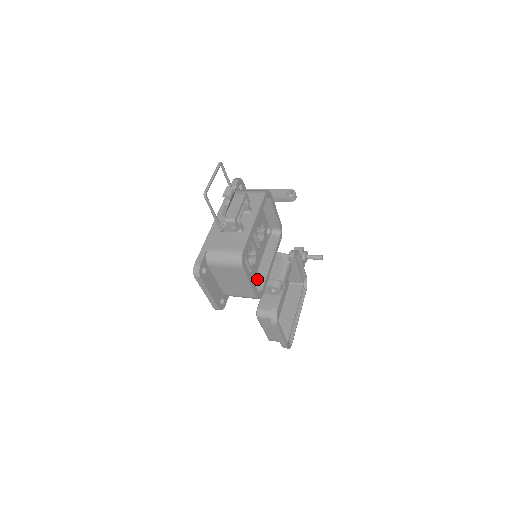
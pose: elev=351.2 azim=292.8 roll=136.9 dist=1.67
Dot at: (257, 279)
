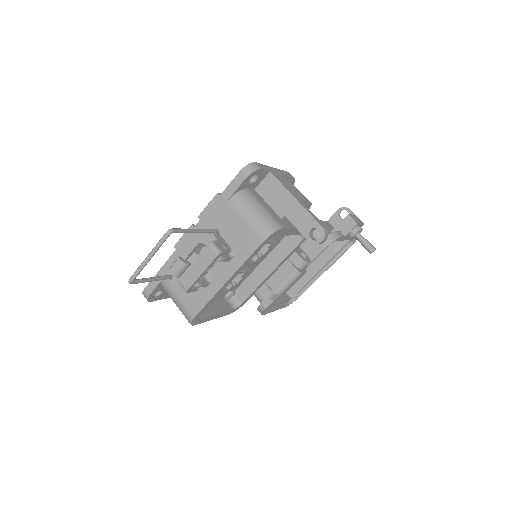
Dot at: (245, 284)
